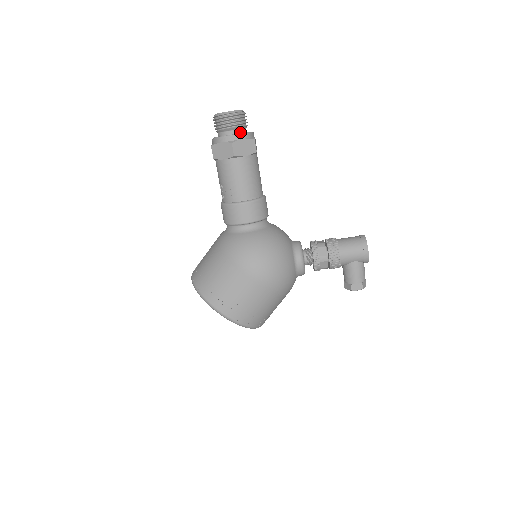
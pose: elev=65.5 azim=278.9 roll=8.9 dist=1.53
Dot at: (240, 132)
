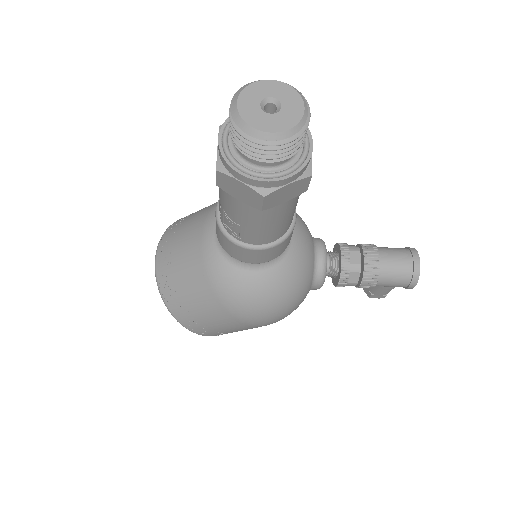
Dot at: (285, 160)
